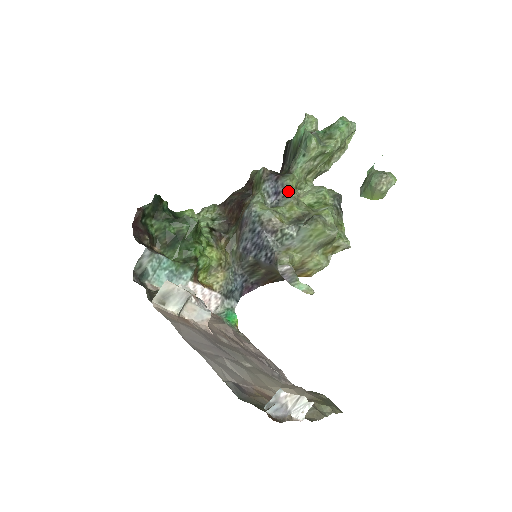
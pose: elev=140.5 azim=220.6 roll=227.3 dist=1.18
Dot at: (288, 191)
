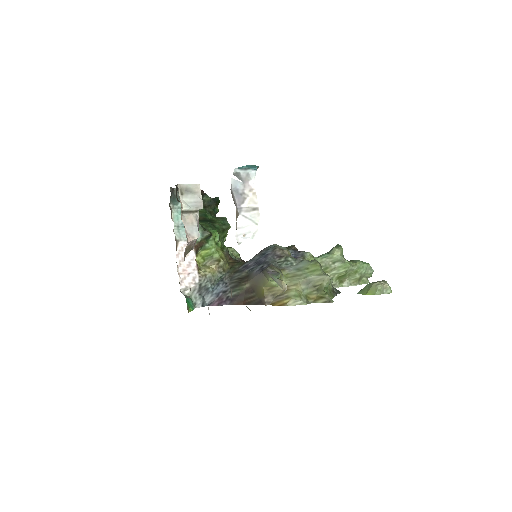
Dot at: (304, 259)
